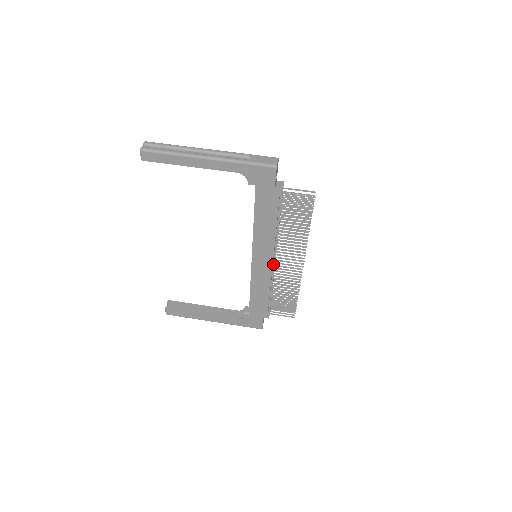
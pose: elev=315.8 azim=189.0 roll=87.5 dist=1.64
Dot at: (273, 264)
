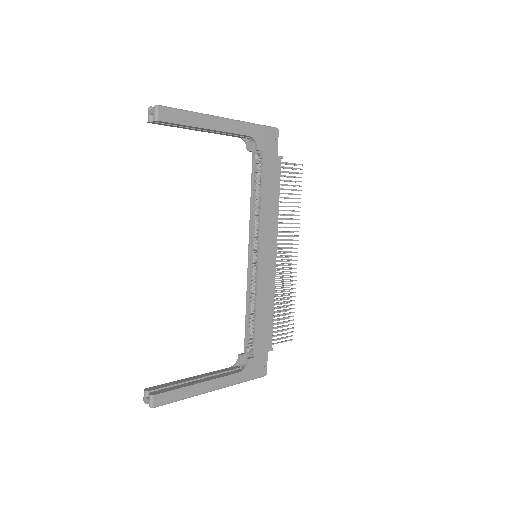
Dot at: occluded
